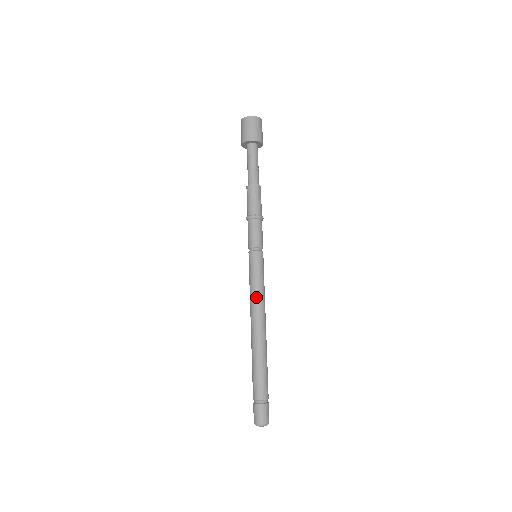
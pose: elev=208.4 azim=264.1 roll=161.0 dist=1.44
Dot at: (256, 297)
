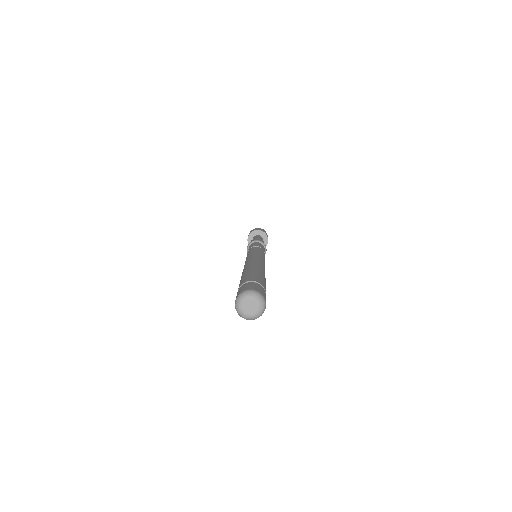
Dot at: (256, 254)
